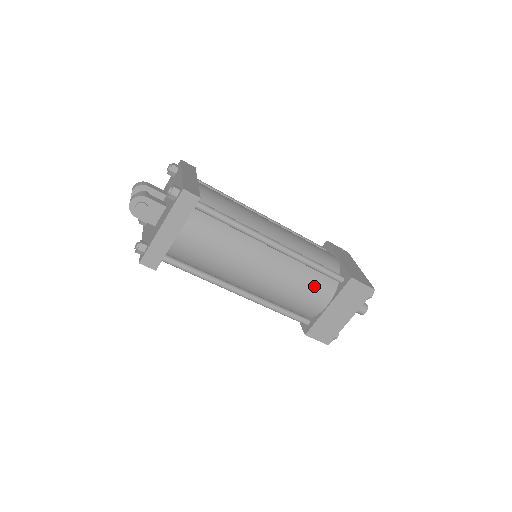
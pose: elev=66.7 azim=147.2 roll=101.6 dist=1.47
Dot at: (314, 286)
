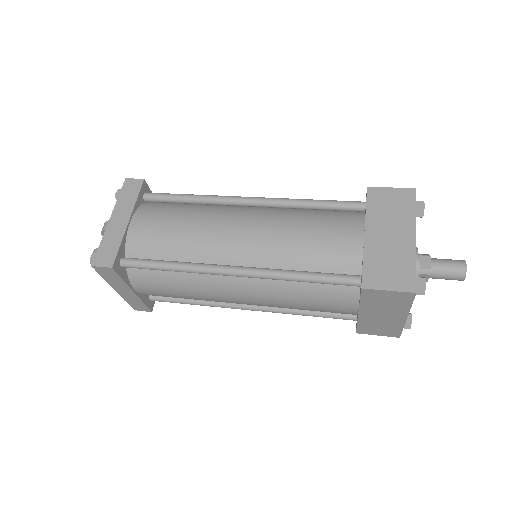
Dot at: (321, 297)
